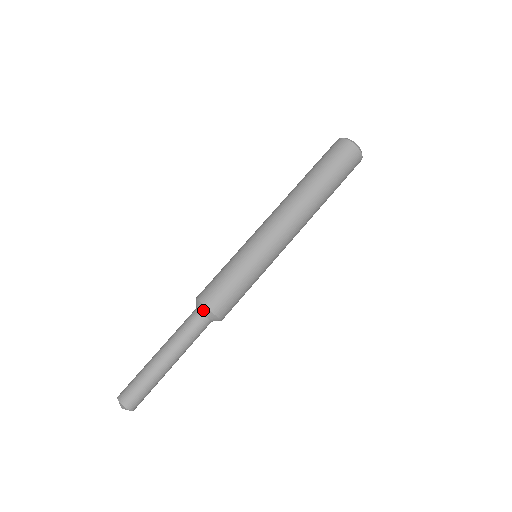
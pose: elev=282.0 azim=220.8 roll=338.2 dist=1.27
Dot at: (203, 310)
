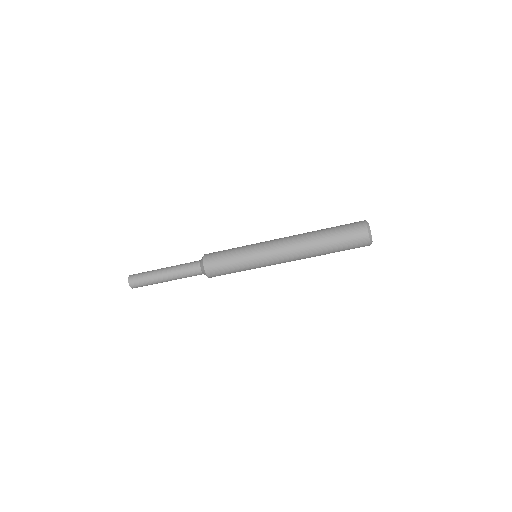
Dot at: (202, 267)
